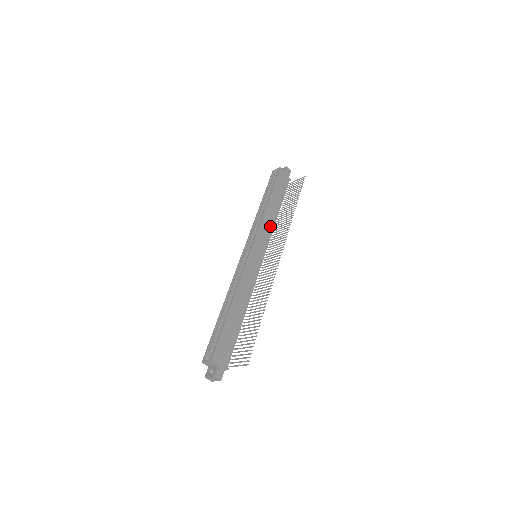
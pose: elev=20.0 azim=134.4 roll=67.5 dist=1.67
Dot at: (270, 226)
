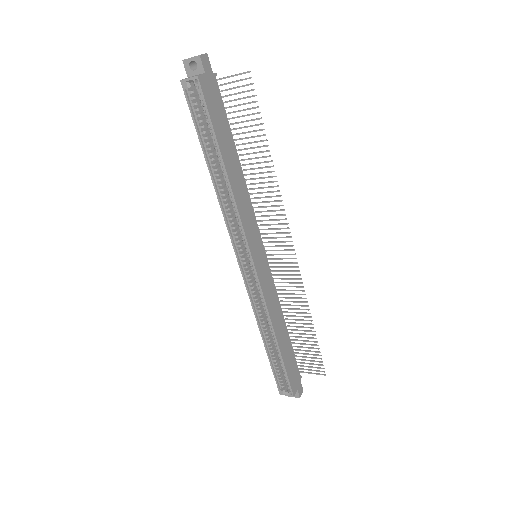
Dot at: (246, 201)
